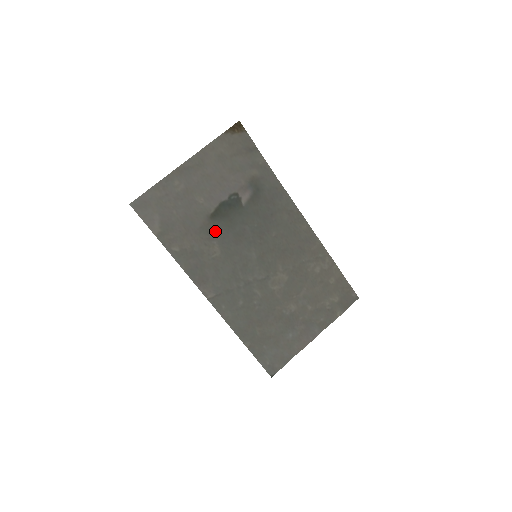
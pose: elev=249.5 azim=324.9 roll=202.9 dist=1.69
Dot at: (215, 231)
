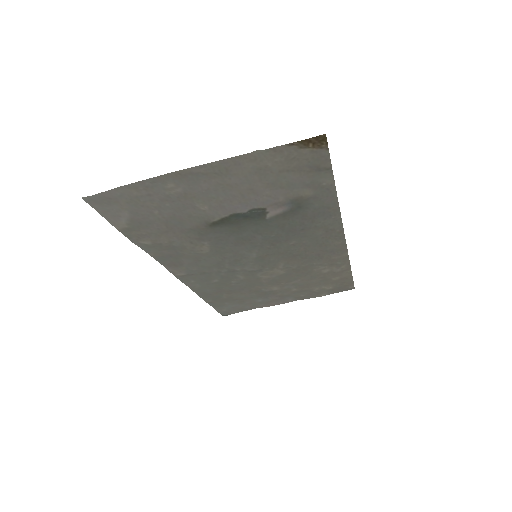
Dot at: (211, 234)
